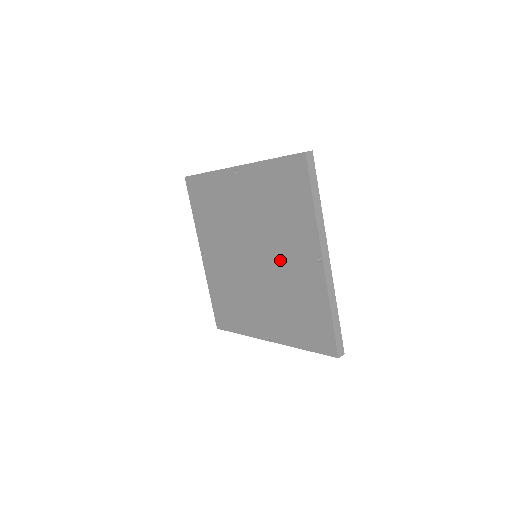
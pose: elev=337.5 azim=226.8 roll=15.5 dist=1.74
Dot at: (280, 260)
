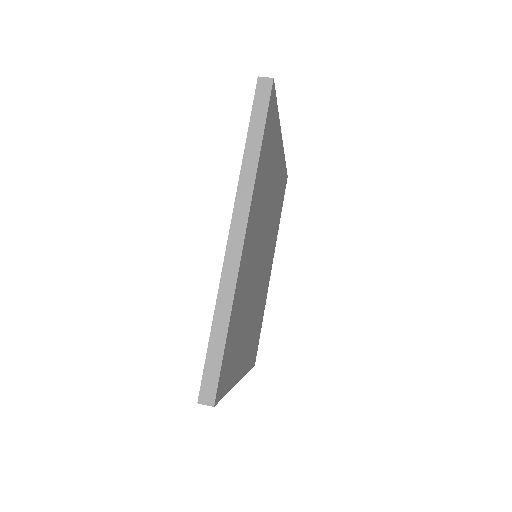
Dot at: occluded
